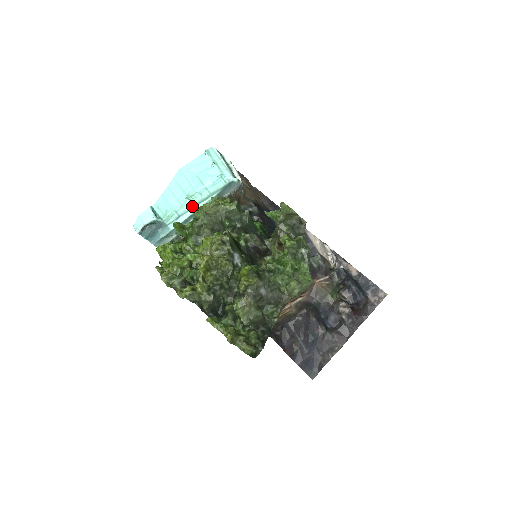
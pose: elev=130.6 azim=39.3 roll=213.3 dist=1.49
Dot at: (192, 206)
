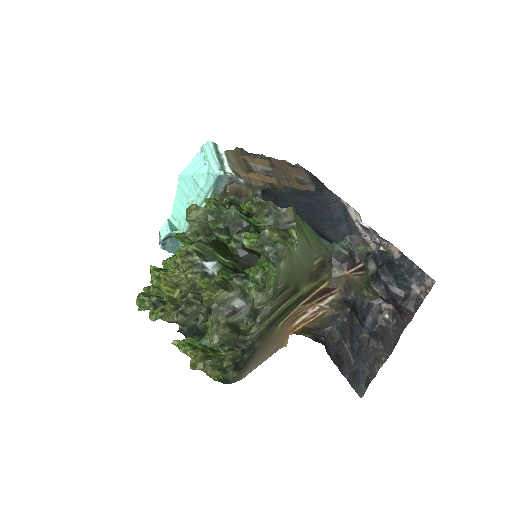
Dot at: occluded
